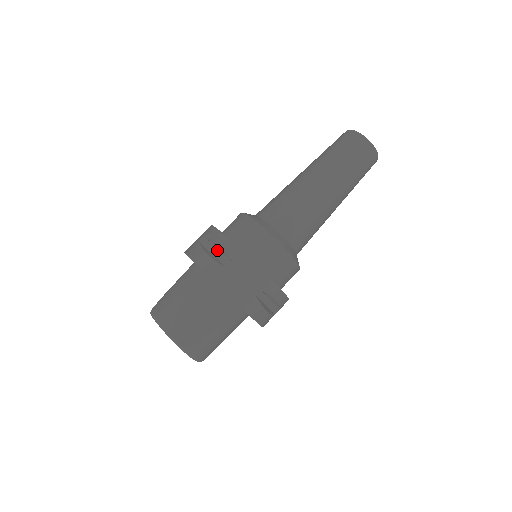
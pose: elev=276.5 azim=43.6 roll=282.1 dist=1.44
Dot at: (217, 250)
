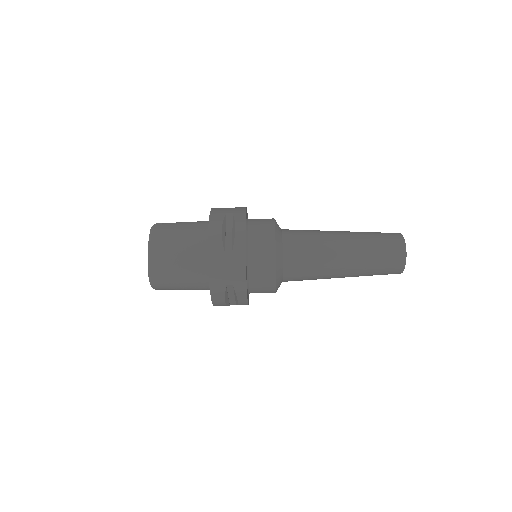
Dot at: (231, 232)
